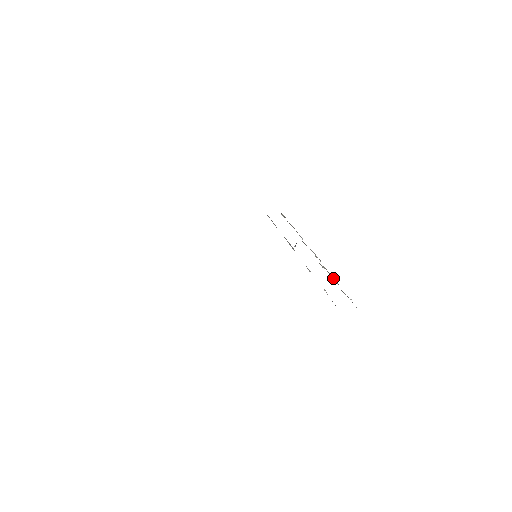
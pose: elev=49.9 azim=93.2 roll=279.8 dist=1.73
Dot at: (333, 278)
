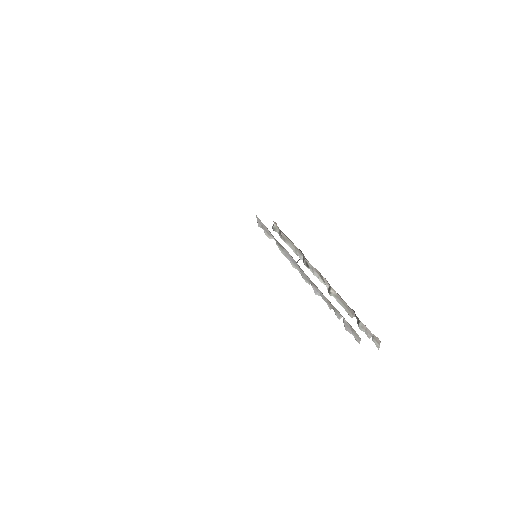
Dot at: (349, 307)
